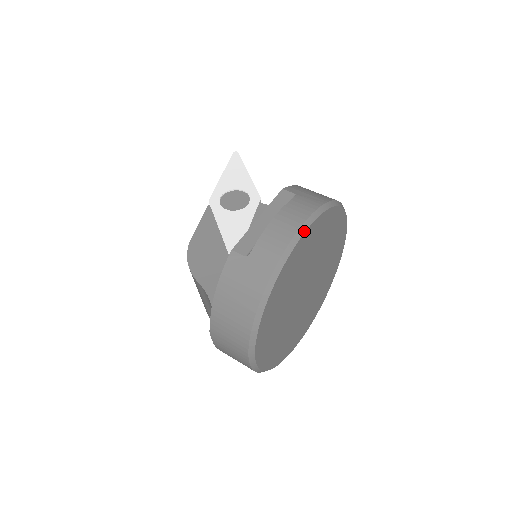
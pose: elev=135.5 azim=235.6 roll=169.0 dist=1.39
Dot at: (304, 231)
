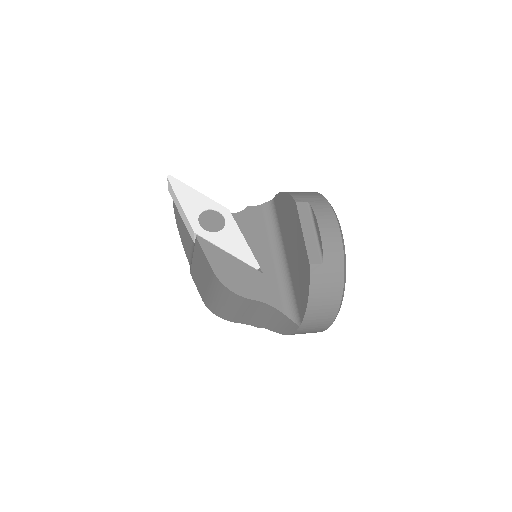
Dot at: (340, 227)
